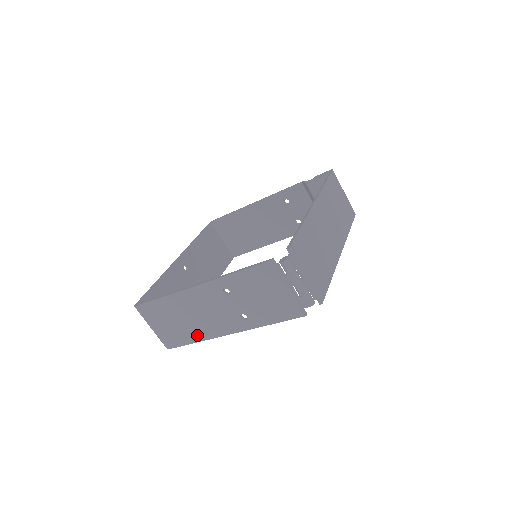
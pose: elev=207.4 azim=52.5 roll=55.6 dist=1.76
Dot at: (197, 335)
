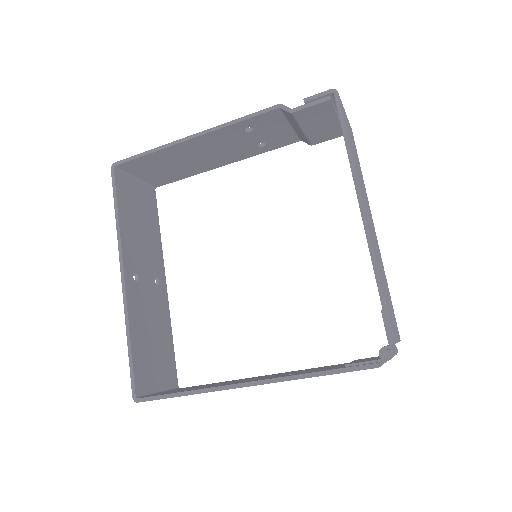
Dot at: occluded
